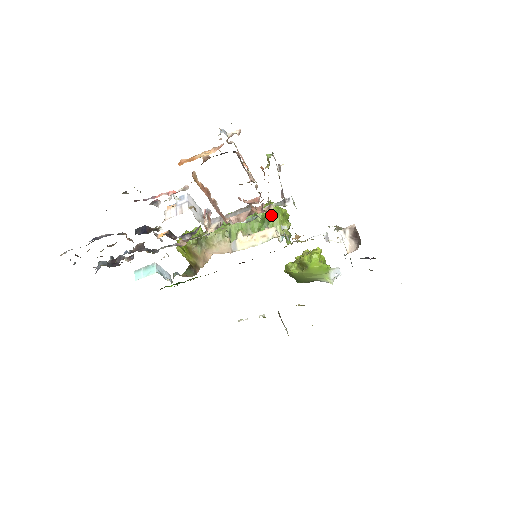
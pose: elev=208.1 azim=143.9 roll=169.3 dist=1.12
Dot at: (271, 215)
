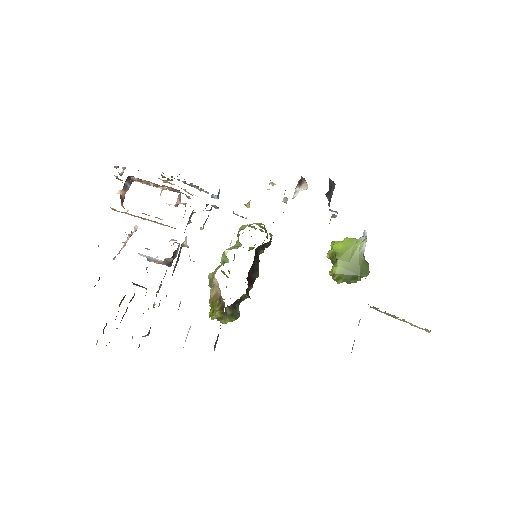
Dot at: occluded
